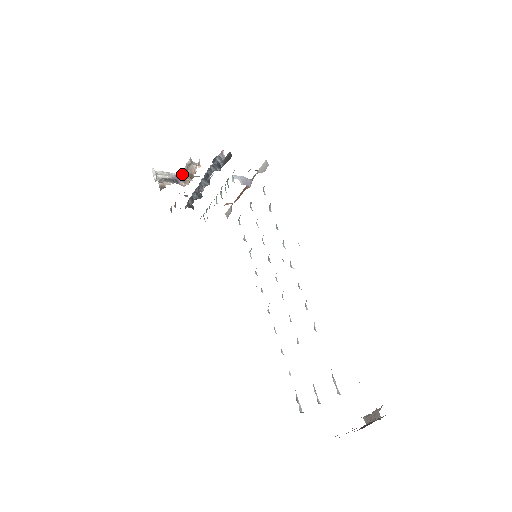
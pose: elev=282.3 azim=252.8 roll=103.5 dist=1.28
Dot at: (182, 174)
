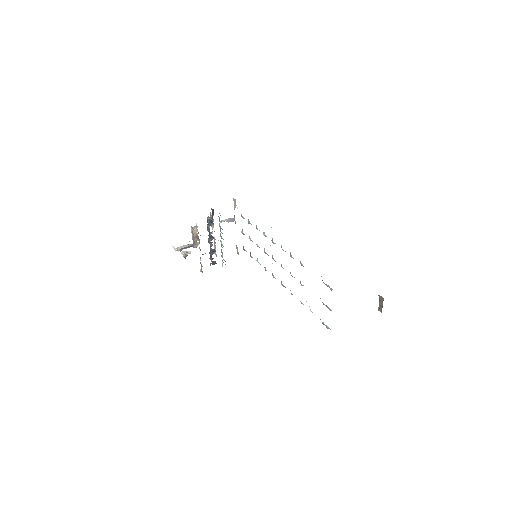
Dot at: (193, 241)
